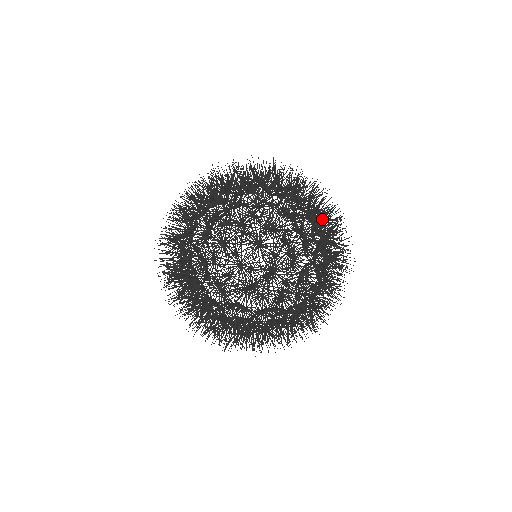
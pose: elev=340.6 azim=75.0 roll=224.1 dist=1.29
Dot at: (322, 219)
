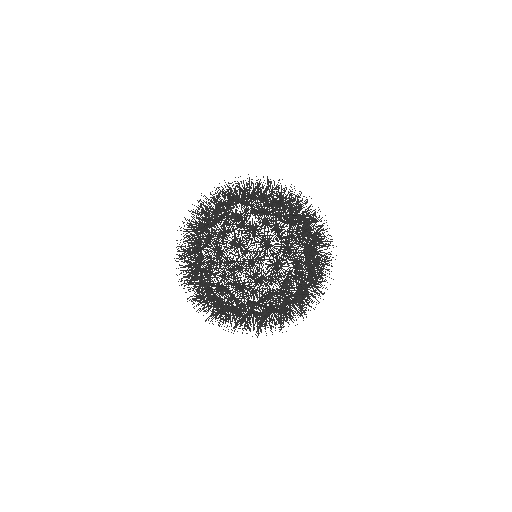
Dot at: (319, 274)
